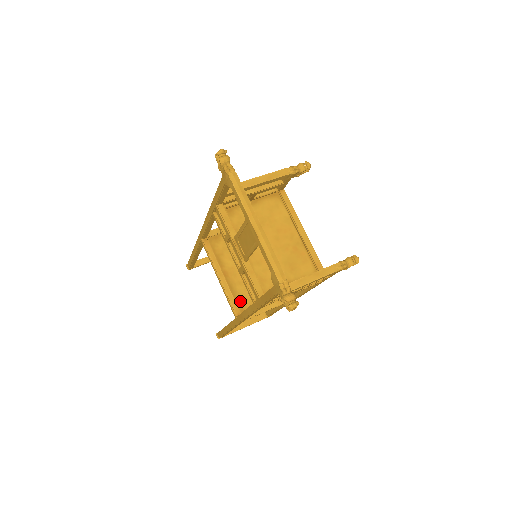
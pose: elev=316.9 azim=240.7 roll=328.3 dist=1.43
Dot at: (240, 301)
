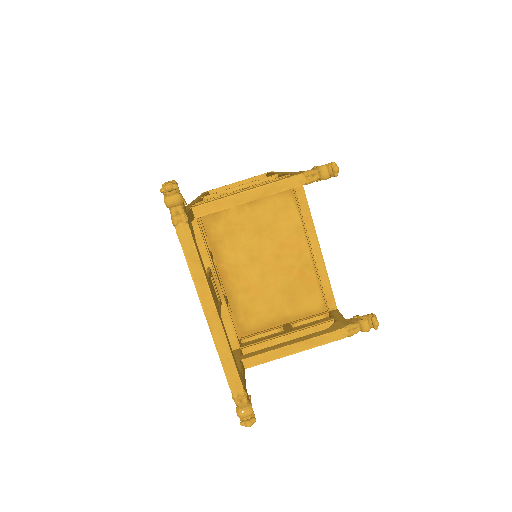
Dot at: occluded
